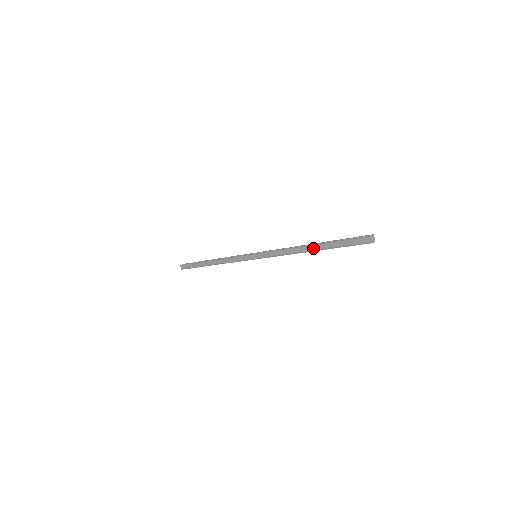
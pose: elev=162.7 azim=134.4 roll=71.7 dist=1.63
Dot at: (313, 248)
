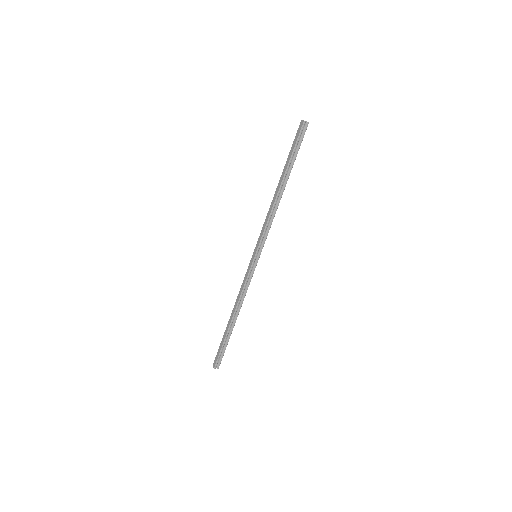
Dot at: (280, 182)
